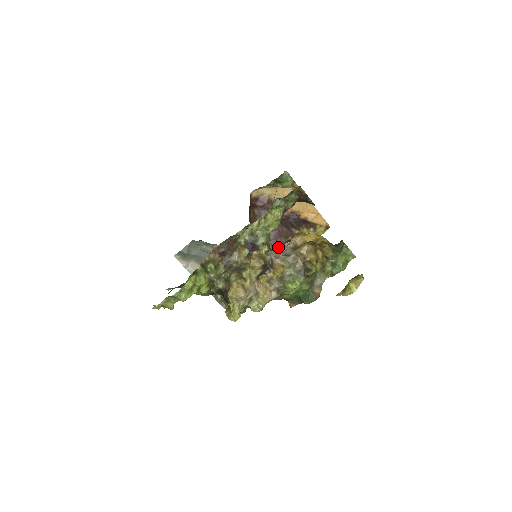
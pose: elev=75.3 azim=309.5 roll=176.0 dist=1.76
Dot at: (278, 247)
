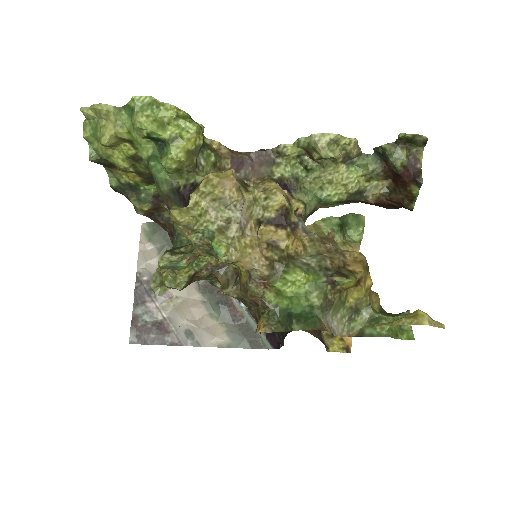
Dot at: occluded
